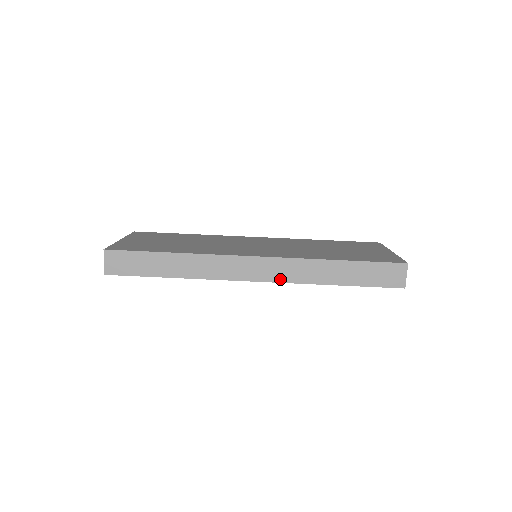
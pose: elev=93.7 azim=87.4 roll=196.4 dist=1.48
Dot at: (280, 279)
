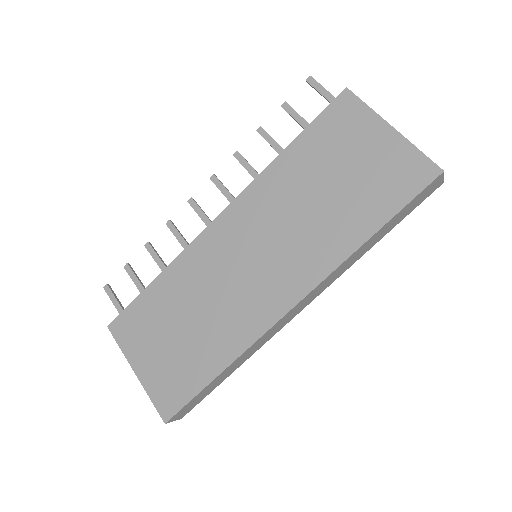
Dot at: (324, 289)
